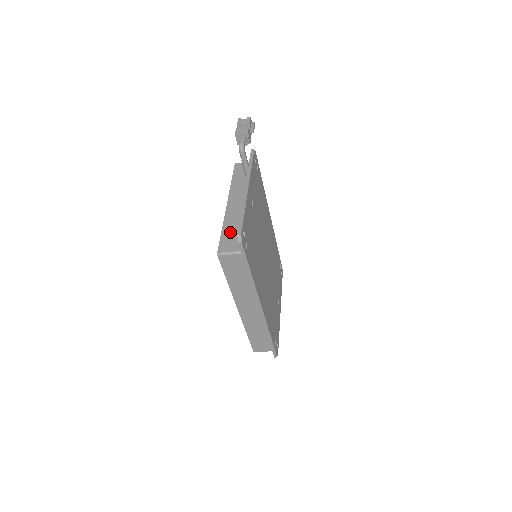
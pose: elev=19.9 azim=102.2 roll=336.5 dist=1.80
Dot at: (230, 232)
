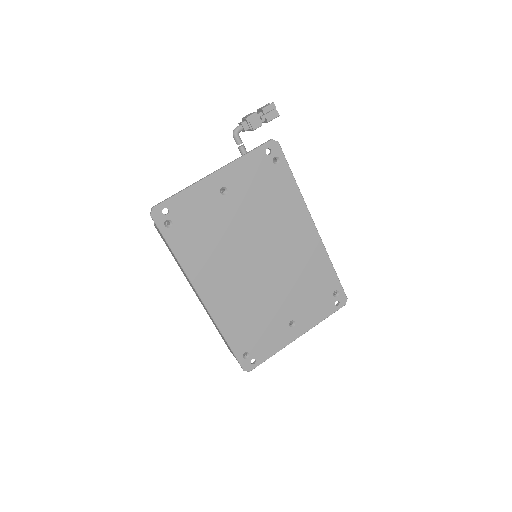
Dot at: occluded
